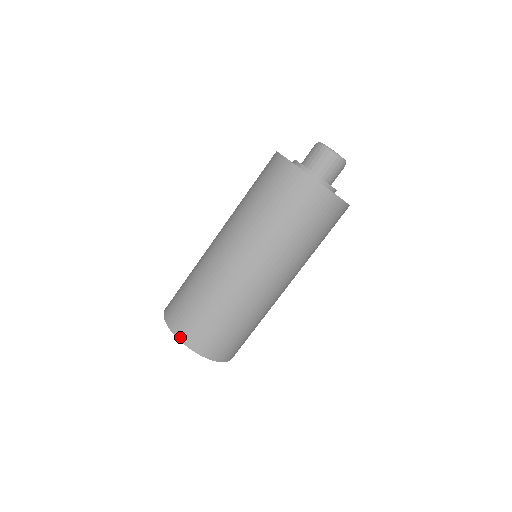
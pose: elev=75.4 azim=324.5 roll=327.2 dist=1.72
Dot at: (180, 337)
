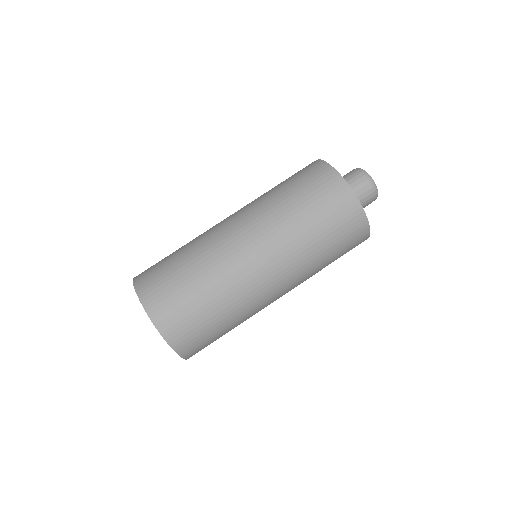
Dot at: (141, 296)
